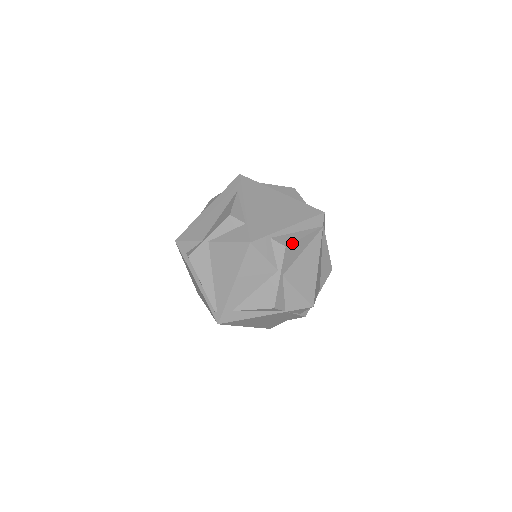
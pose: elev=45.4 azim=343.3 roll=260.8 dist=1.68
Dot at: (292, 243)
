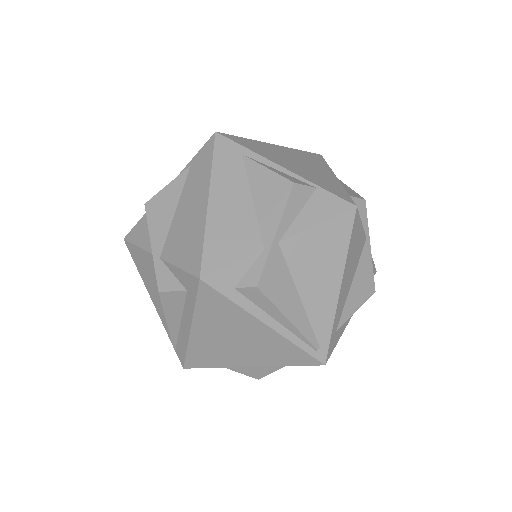
Dot at: (358, 195)
